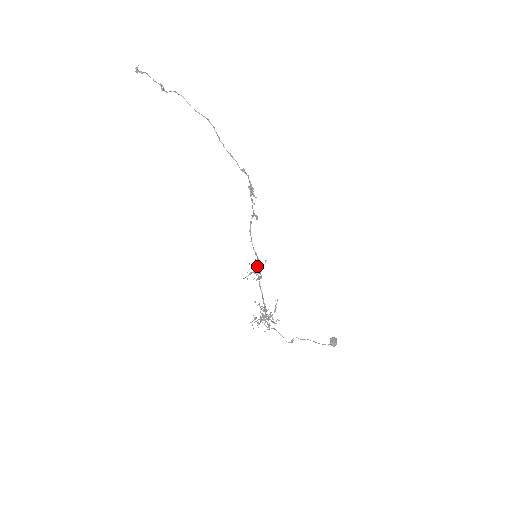
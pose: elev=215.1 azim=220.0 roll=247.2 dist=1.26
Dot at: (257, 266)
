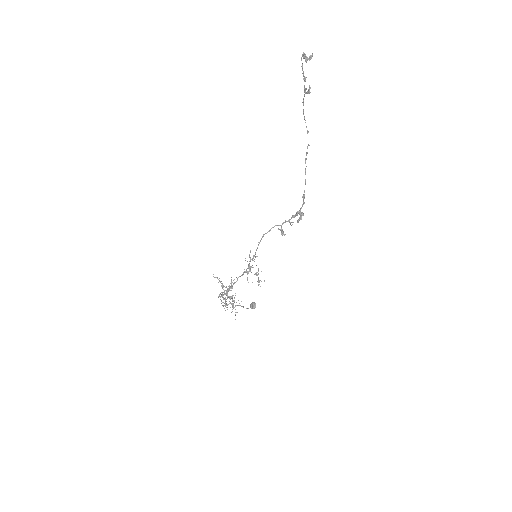
Dot at: occluded
